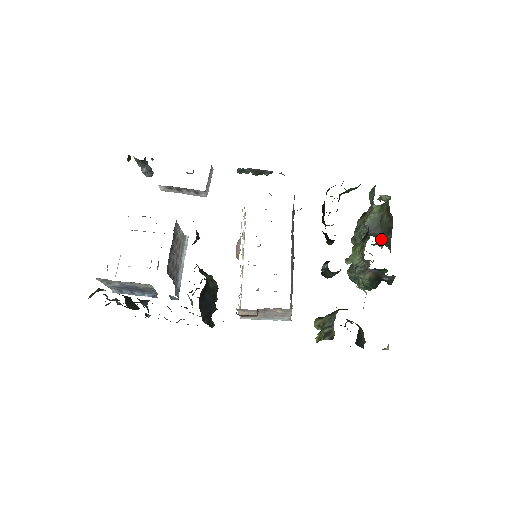
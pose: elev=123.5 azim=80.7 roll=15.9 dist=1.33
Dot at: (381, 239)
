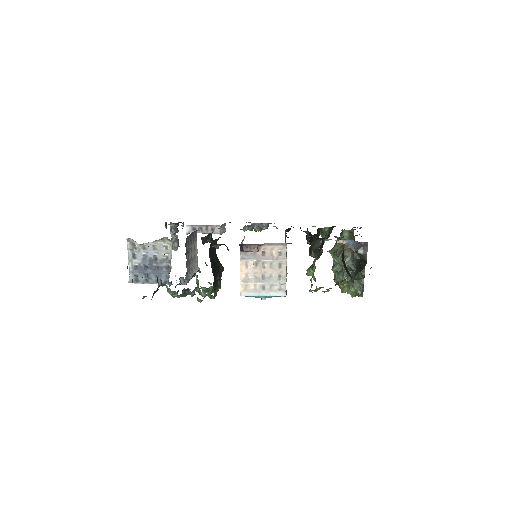
Dot at: occluded
